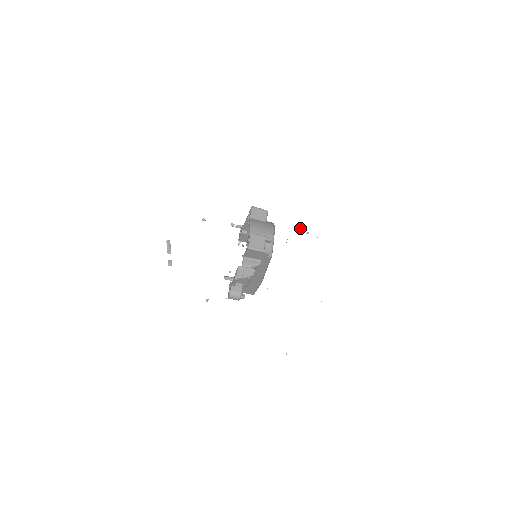
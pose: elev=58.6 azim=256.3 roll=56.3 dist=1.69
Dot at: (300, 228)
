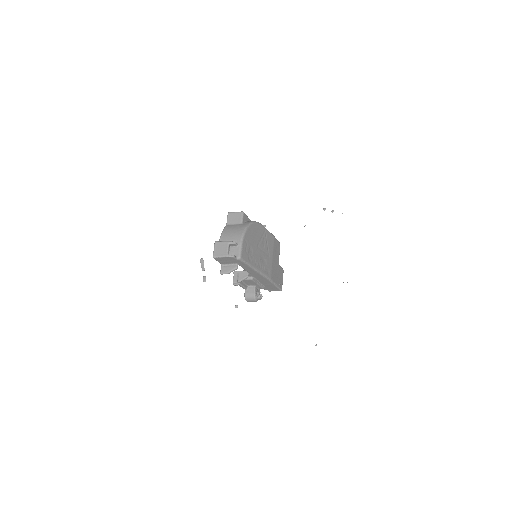
Dot at: (323, 209)
